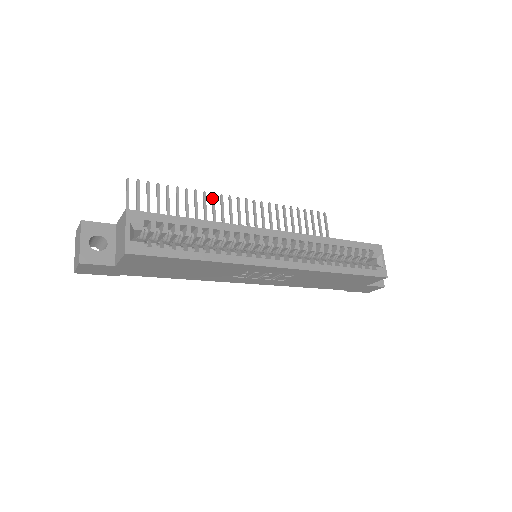
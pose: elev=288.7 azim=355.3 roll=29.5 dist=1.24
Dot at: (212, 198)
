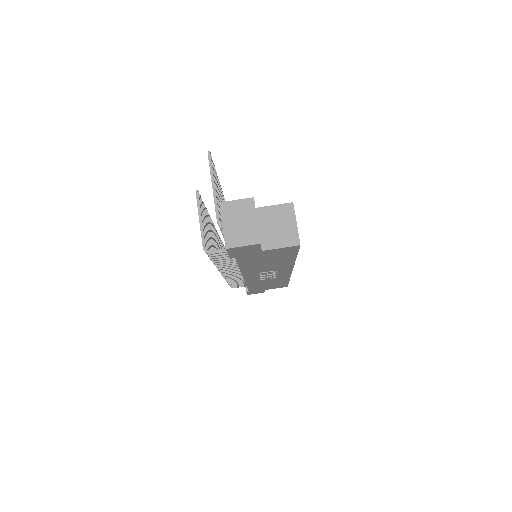
Dot at: (221, 191)
